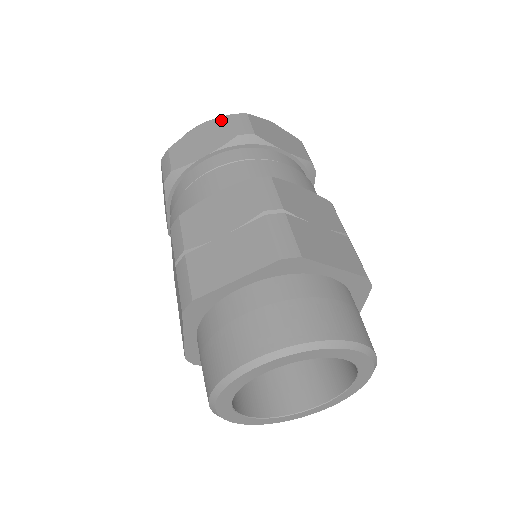
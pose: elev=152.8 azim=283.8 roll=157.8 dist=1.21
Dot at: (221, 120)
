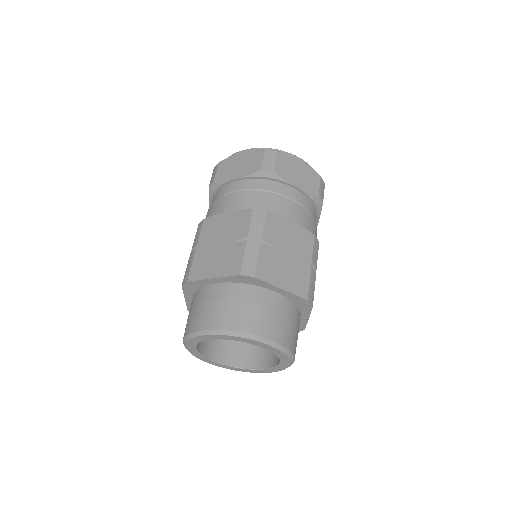
Dot at: (257, 152)
